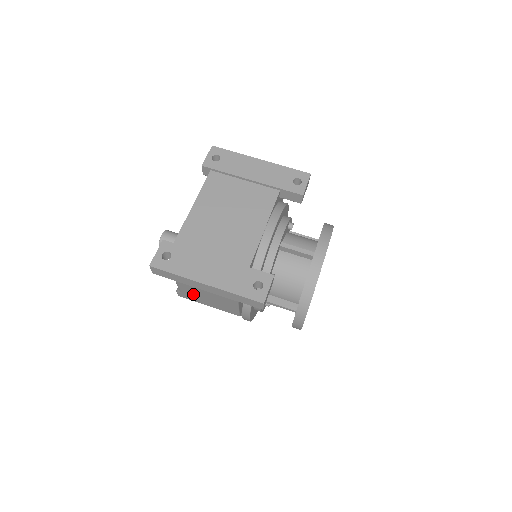
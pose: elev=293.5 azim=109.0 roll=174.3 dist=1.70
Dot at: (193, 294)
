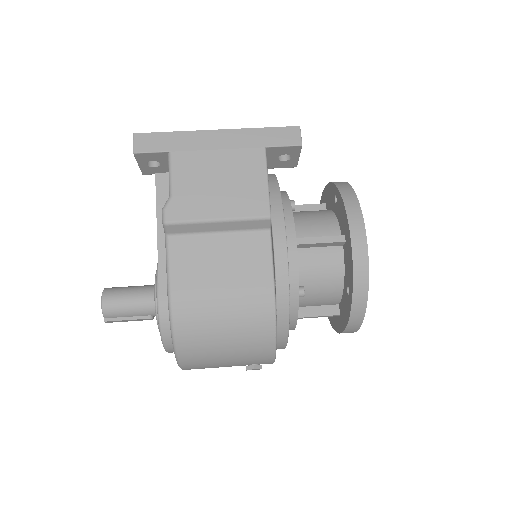
Dot at: (194, 185)
